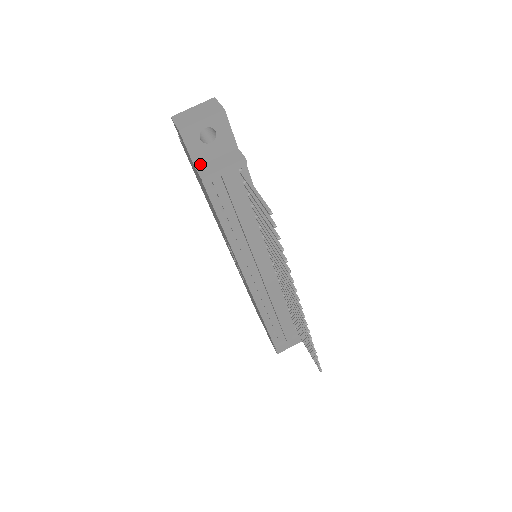
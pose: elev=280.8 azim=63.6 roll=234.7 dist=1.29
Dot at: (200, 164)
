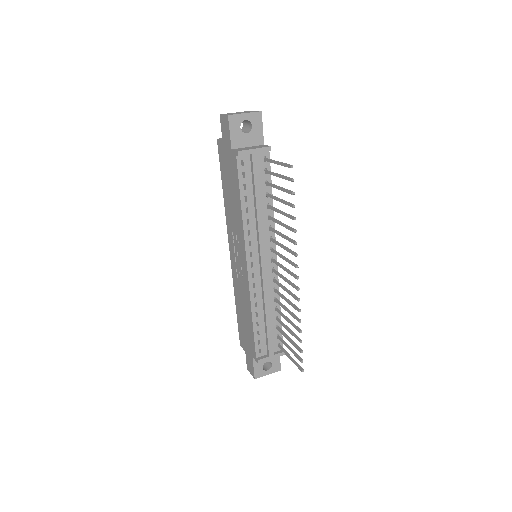
Dot at: (235, 148)
